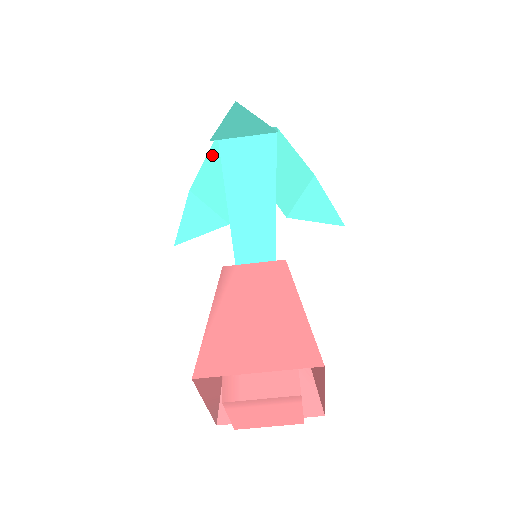
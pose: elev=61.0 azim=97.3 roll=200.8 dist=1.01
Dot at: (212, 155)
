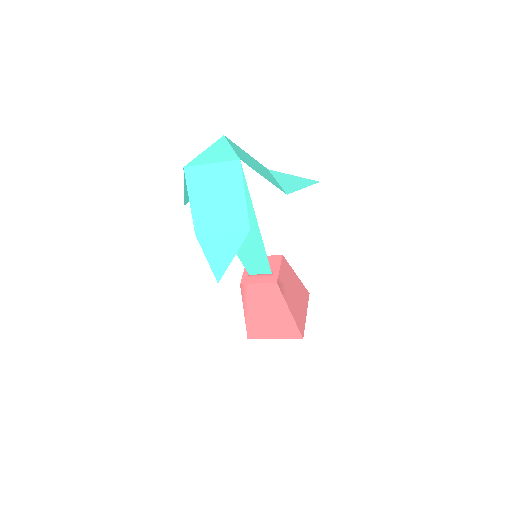
Dot at: occluded
